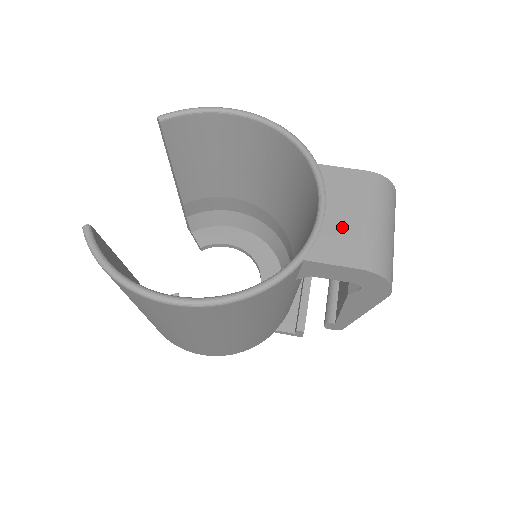
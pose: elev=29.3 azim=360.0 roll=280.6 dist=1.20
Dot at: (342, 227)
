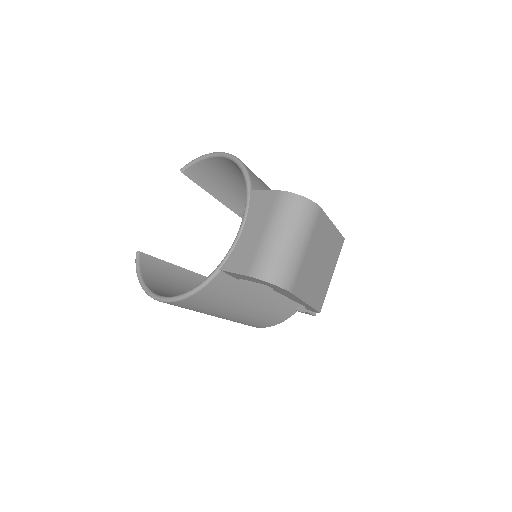
Dot at: (247, 242)
